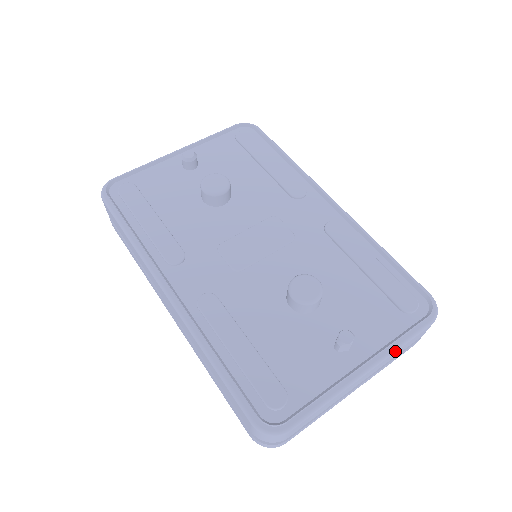
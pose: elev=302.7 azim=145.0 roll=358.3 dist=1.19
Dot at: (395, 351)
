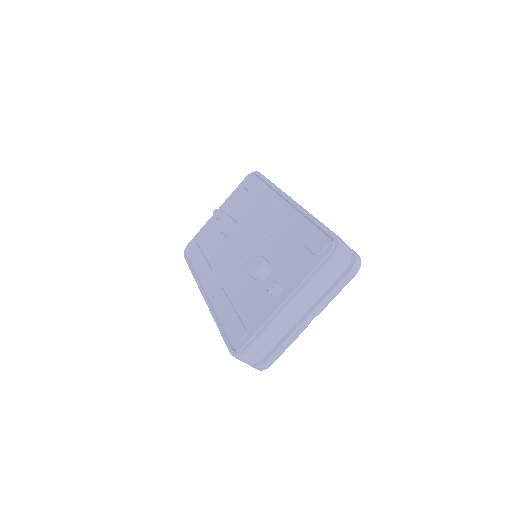
Dot at: (308, 284)
